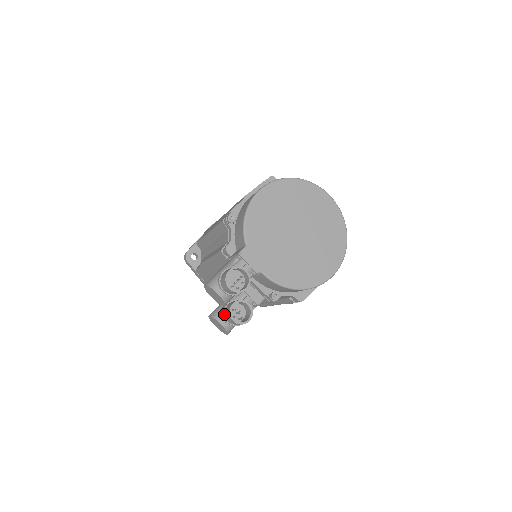
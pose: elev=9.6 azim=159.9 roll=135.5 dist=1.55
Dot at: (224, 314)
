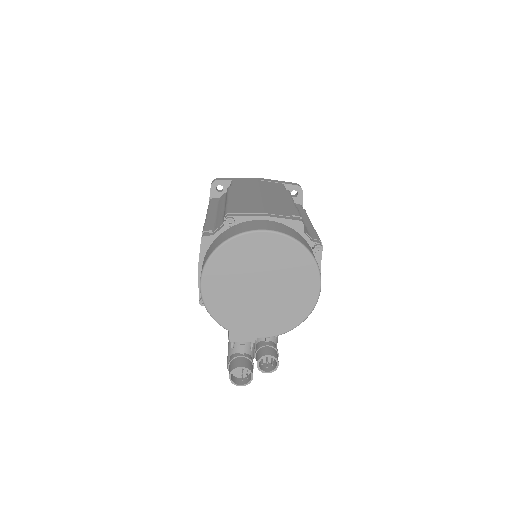
Dot at: occluded
